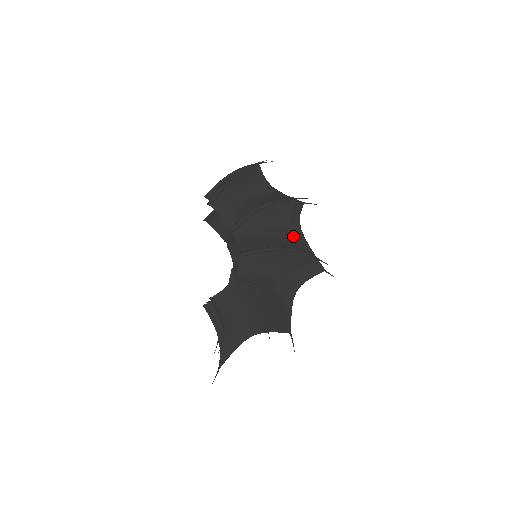
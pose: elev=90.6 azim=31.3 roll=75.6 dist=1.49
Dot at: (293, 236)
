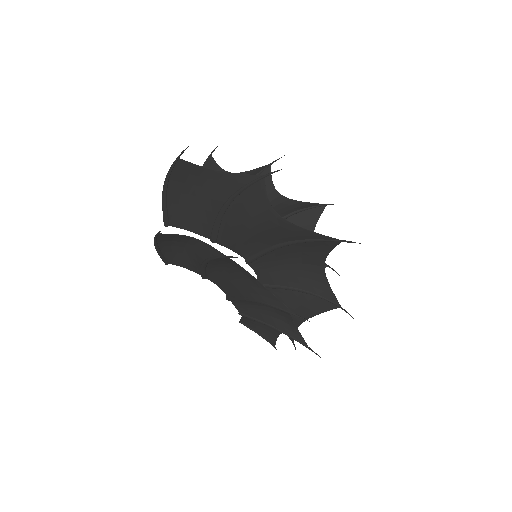
Dot at: (257, 283)
